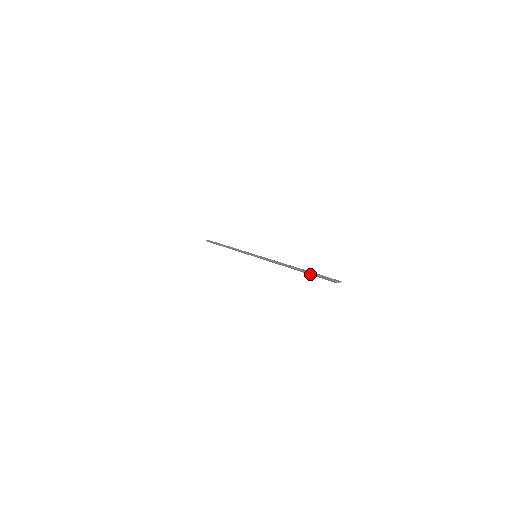
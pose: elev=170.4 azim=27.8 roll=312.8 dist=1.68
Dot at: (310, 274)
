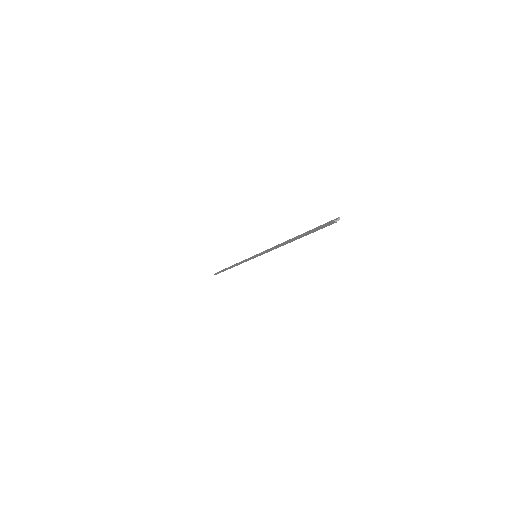
Dot at: (307, 234)
